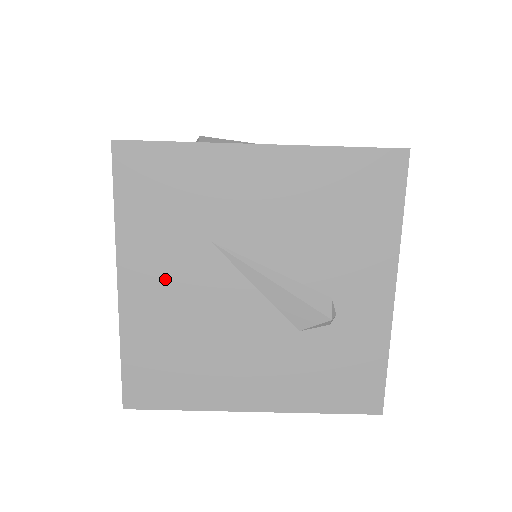
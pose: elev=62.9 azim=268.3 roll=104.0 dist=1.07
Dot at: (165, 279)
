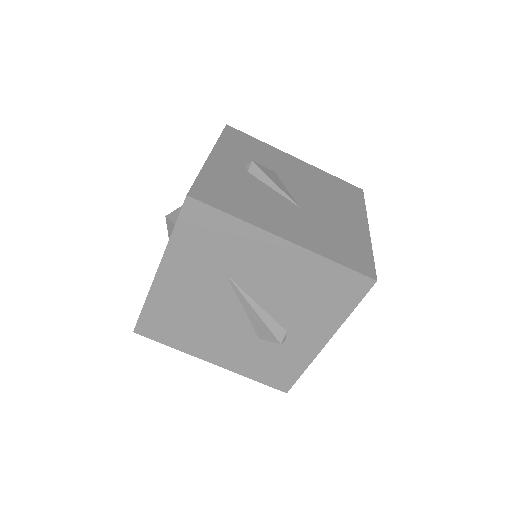
Dot at: (188, 282)
